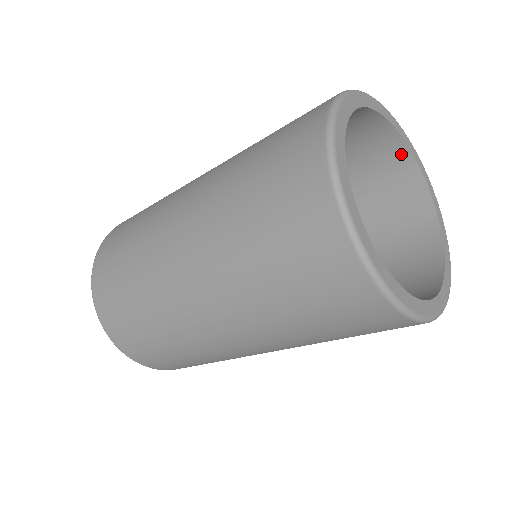
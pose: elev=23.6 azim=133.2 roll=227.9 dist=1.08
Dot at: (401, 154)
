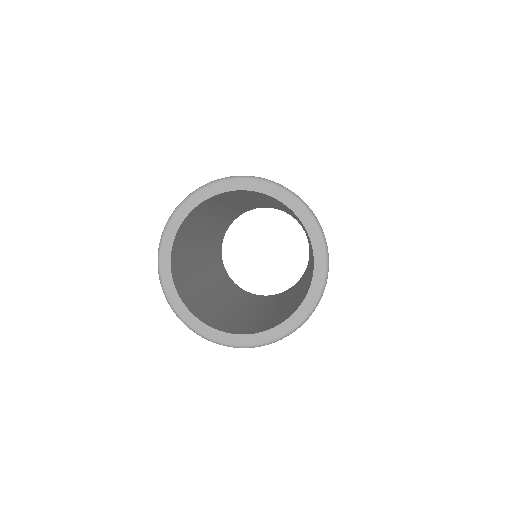
Dot at: (247, 191)
